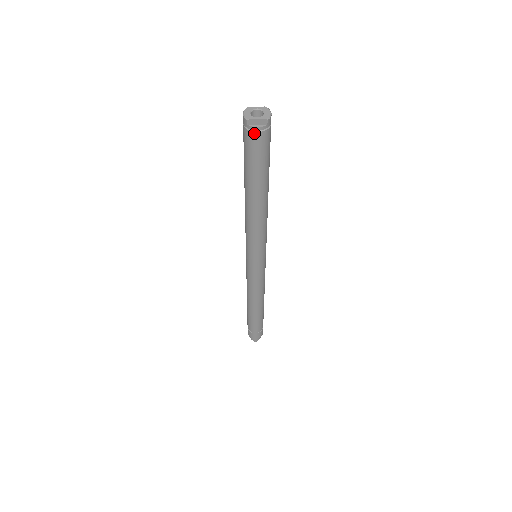
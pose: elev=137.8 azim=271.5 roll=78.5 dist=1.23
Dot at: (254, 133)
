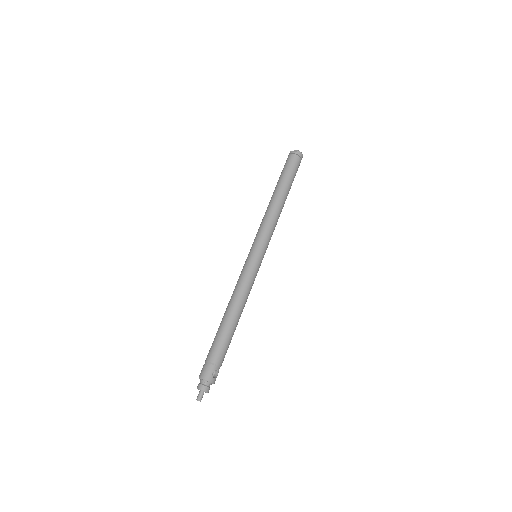
Dot at: (290, 155)
